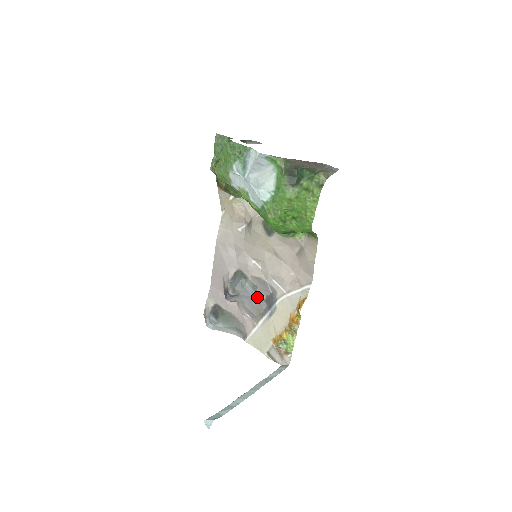
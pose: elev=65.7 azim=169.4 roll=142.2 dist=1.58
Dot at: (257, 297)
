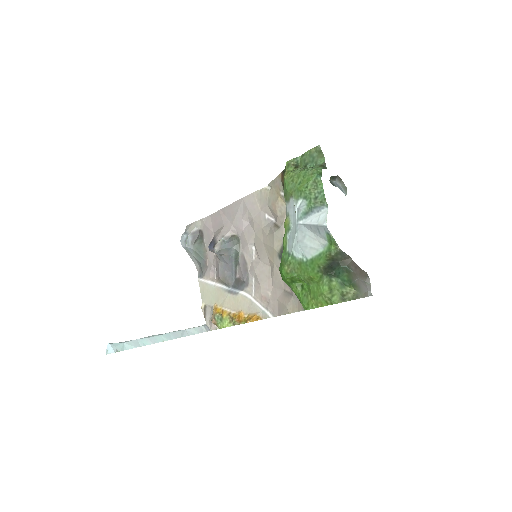
Dot at: (233, 270)
